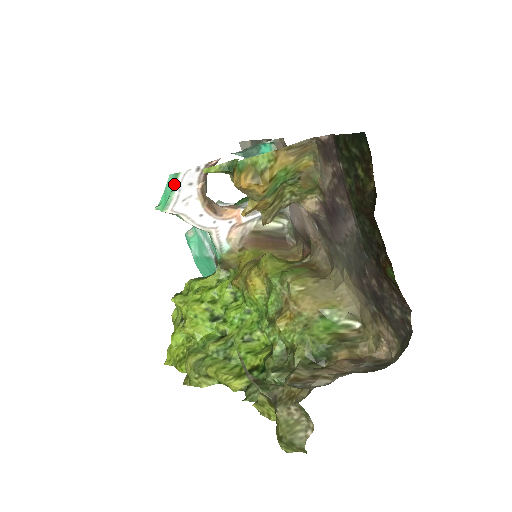
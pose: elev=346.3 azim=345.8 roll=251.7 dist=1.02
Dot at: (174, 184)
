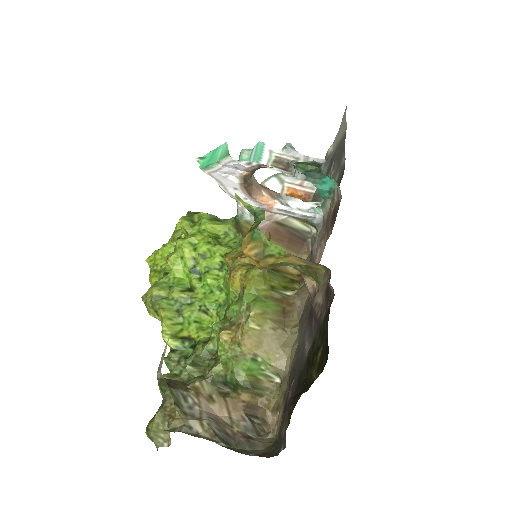
Dot at: (221, 159)
